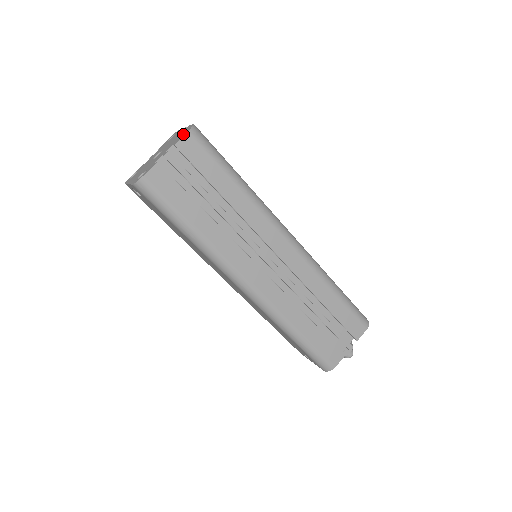
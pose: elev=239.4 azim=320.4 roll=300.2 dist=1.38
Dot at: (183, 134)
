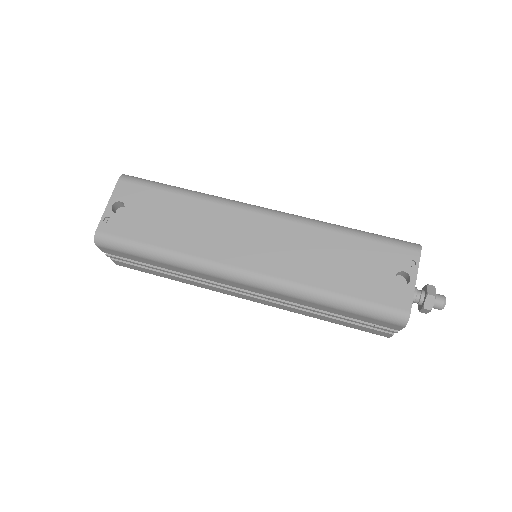
Dot at: occluded
